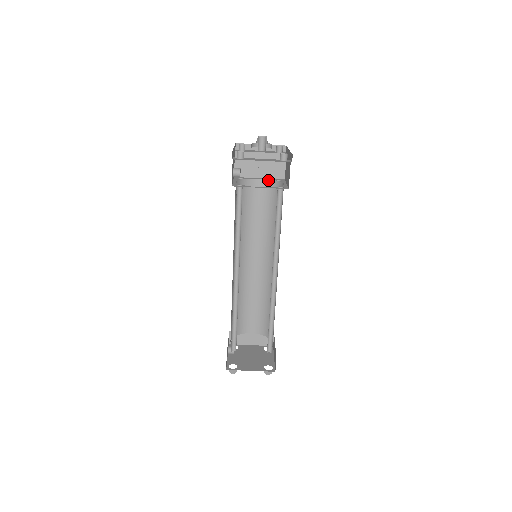
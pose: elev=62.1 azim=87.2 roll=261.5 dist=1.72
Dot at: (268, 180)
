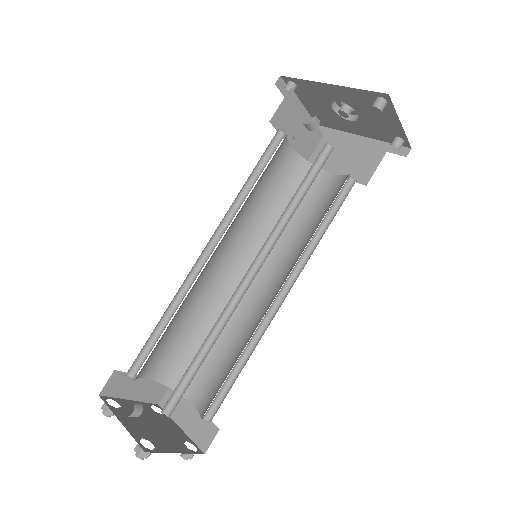
Dot at: (298, 155)
